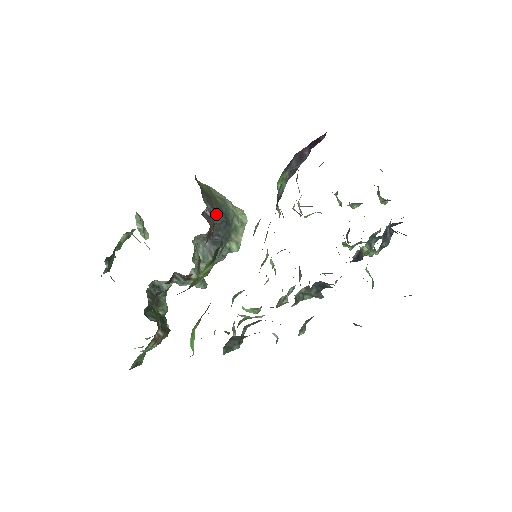
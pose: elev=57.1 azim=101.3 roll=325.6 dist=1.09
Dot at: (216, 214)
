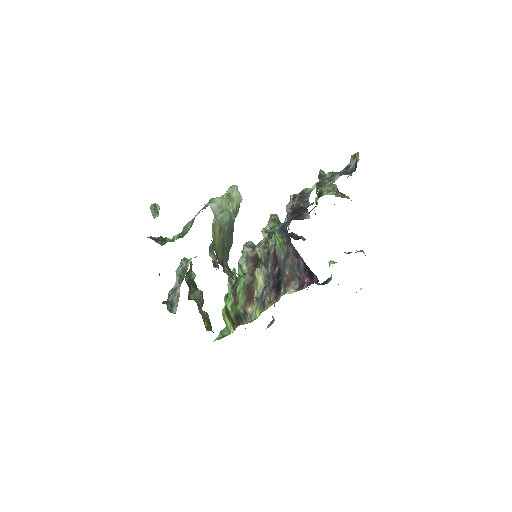
Dot at: (229, 250)
